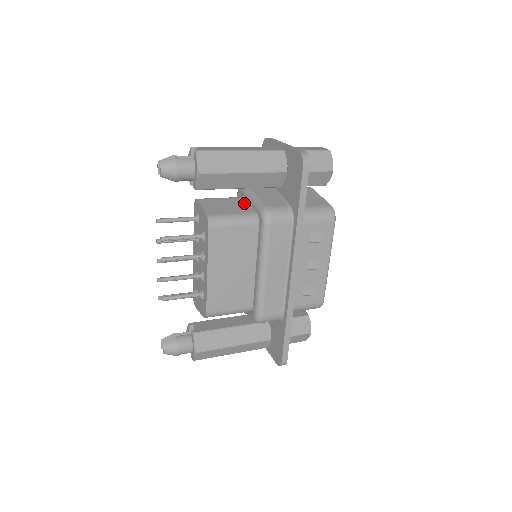
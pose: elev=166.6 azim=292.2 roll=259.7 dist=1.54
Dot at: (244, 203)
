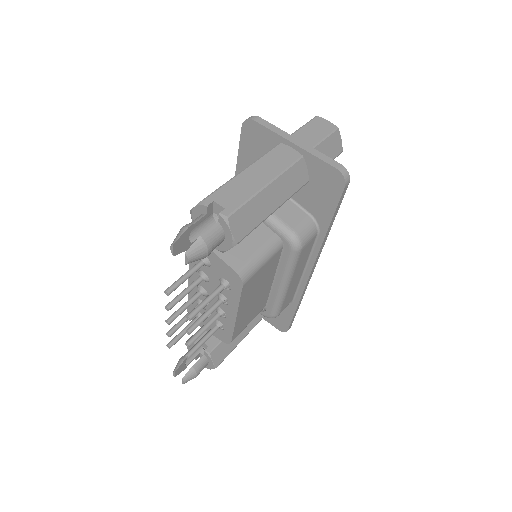
Dot at: occluded
